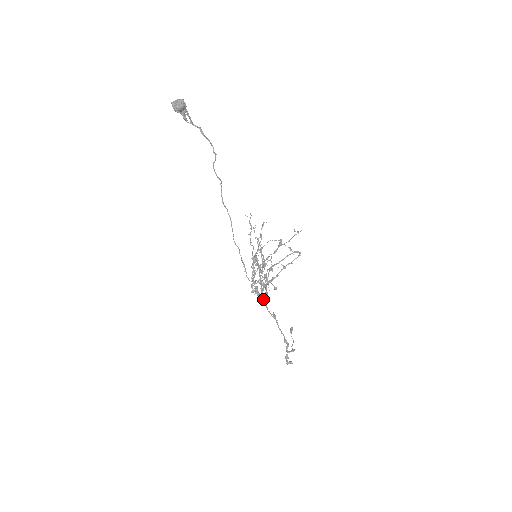
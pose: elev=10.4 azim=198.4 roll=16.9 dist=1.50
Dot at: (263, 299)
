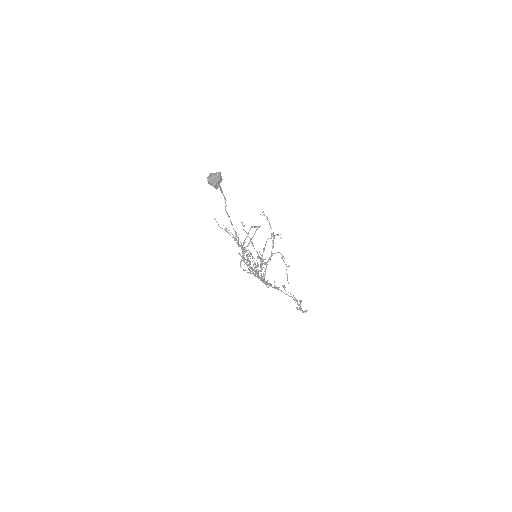
Dot at: occluded
